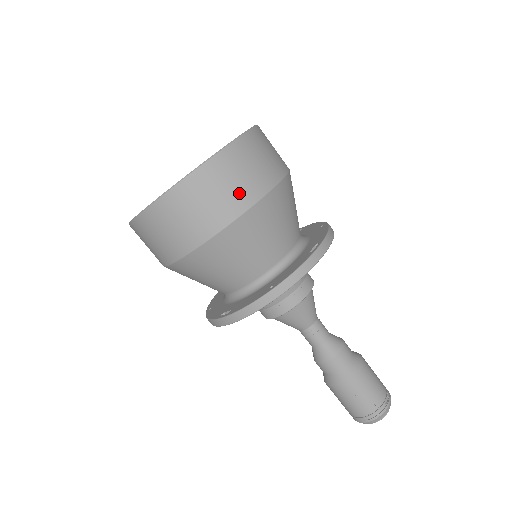
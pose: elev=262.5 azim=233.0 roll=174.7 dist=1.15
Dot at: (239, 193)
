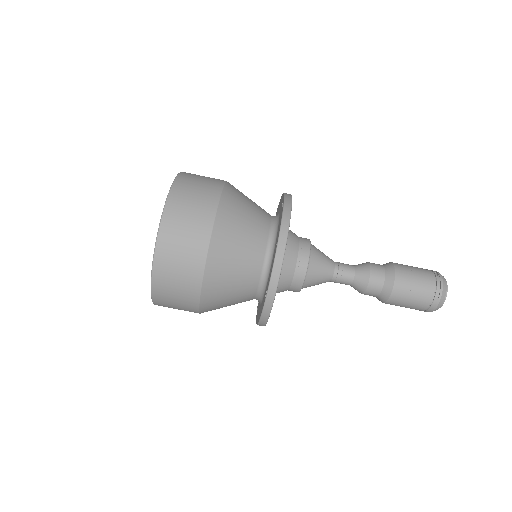
Dot at: (203, 202)
